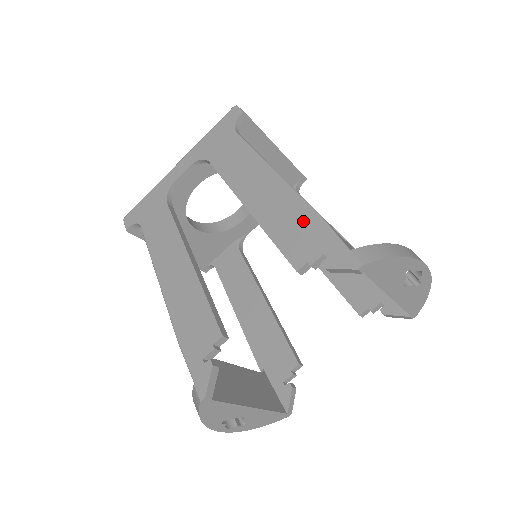
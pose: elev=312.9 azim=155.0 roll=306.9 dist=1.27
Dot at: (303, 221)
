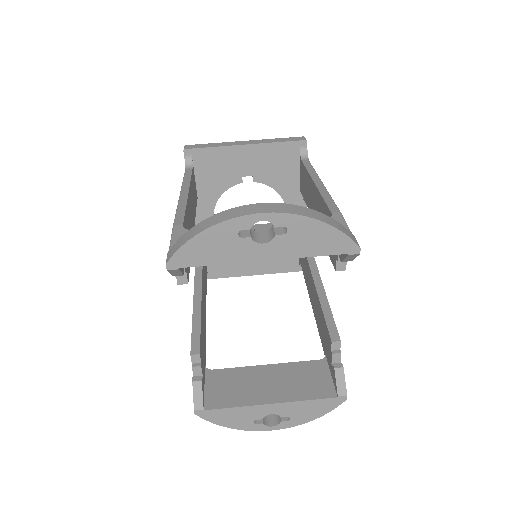
Dot at: occluded
